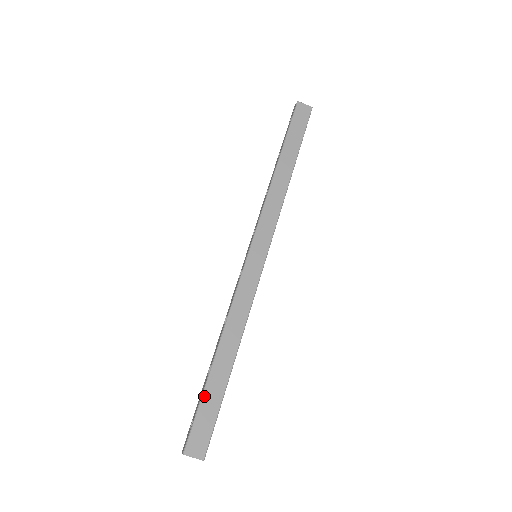
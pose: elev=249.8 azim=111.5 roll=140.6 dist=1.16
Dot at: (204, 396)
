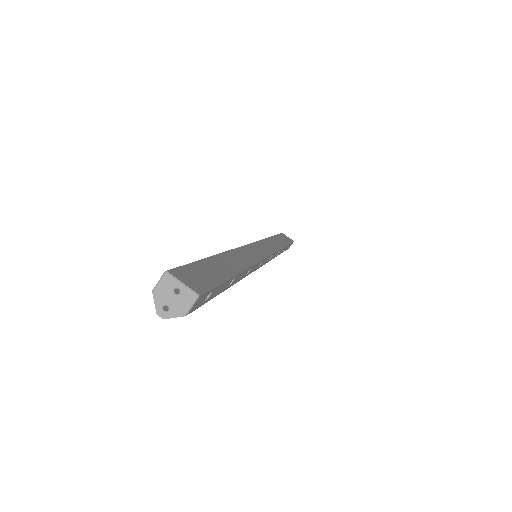
Dot at: (203, 261)
